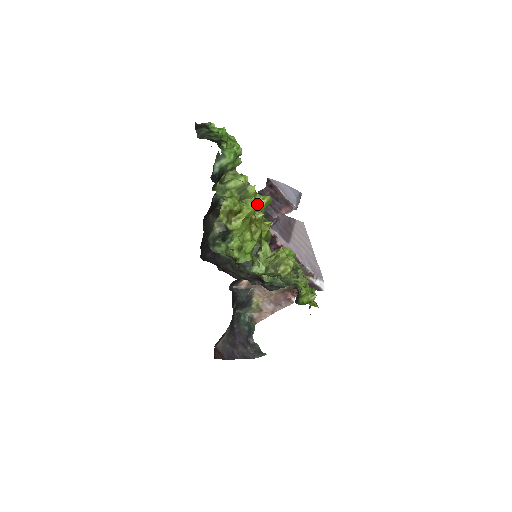
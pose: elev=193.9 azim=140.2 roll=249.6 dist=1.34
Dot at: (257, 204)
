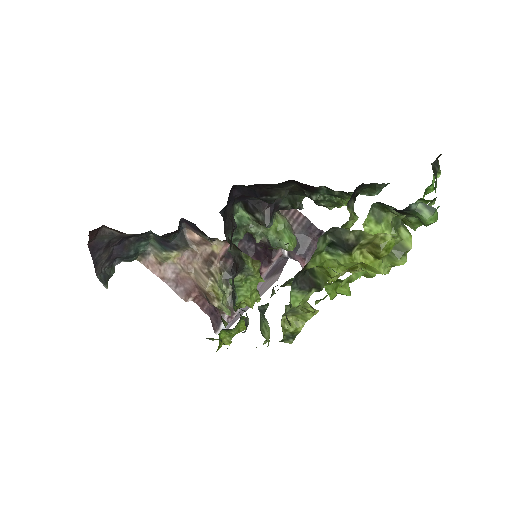
Dot at: occluded
